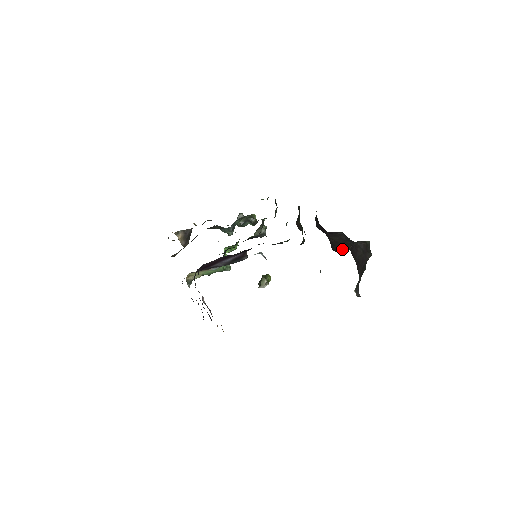
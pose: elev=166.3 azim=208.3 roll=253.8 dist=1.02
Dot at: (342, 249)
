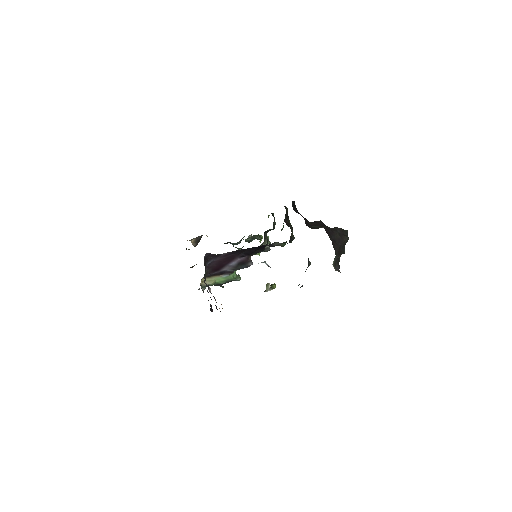
Dot at: (317, 227)
